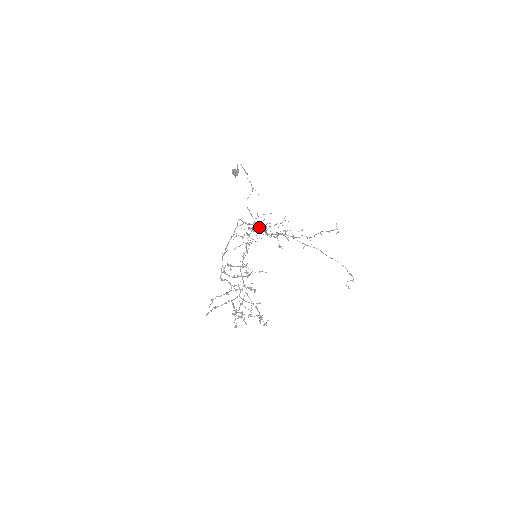
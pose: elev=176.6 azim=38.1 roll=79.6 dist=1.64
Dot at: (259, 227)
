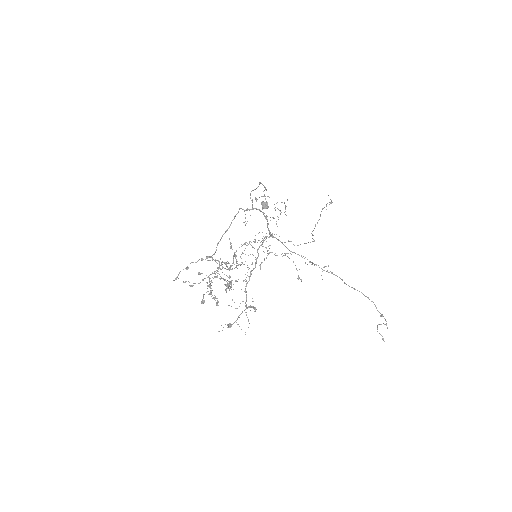
Dot at: occluded
